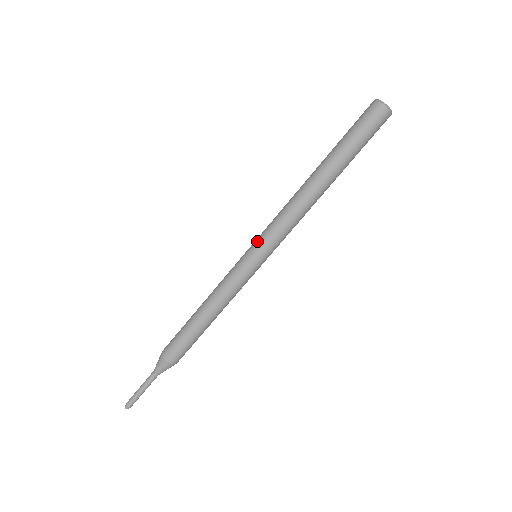
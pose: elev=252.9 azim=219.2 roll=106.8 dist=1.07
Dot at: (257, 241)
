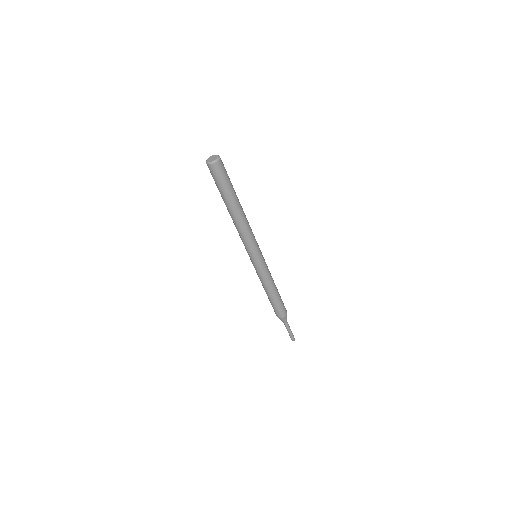
Dot at: occluded
